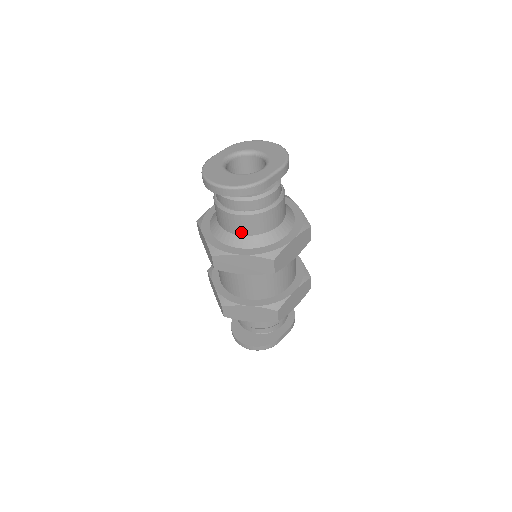
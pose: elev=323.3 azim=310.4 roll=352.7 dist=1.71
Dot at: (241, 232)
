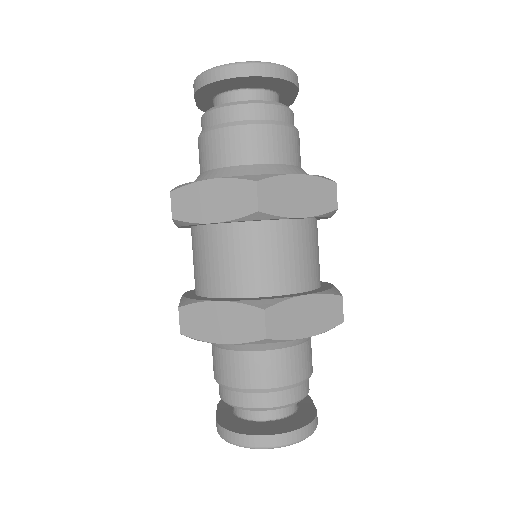
Dot at: (276, 157)
